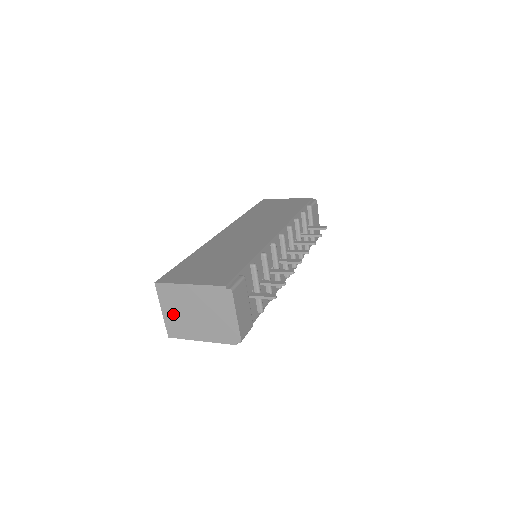
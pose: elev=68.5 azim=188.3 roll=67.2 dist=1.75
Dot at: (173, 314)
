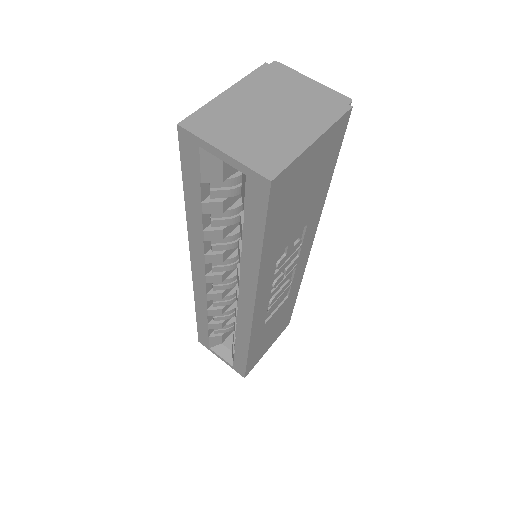
Dot at: (242, 141)
